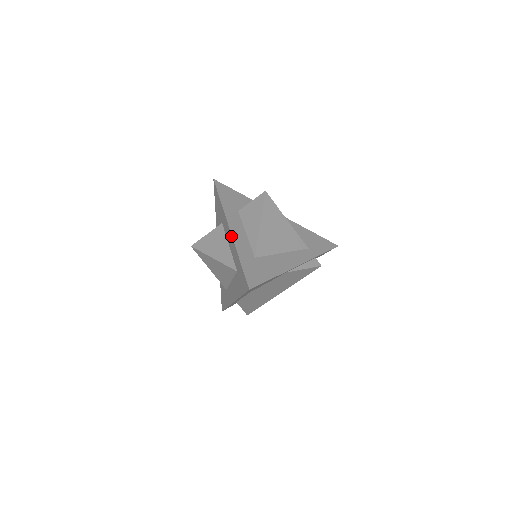
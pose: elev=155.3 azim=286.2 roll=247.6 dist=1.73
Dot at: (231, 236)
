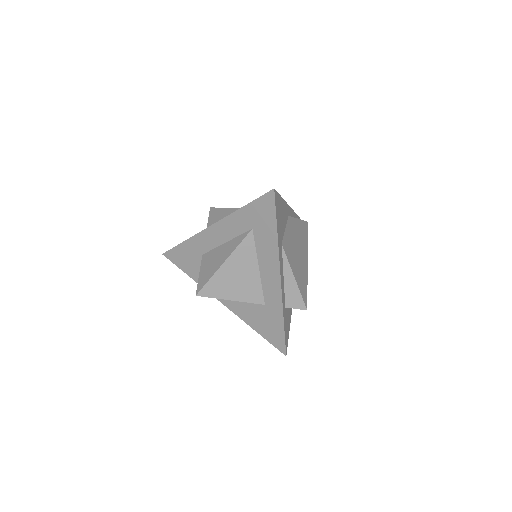
Dot at: (218, 223)
